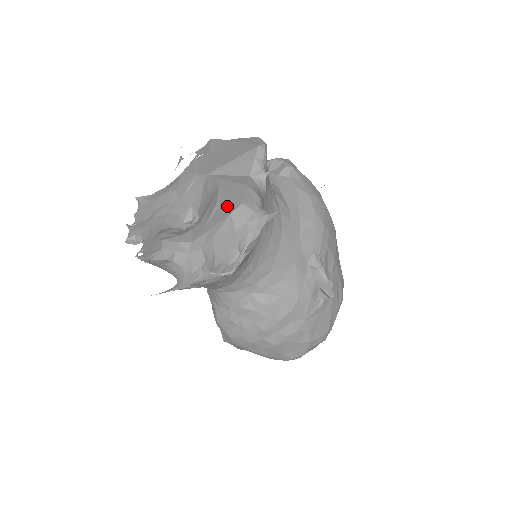
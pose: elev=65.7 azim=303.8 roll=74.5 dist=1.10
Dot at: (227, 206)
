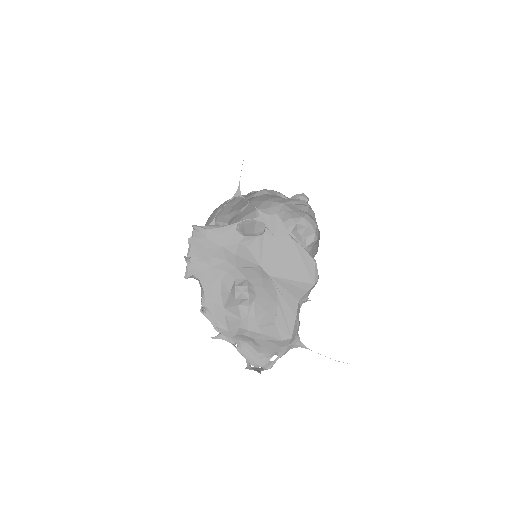
Dot at: (281, 331)
